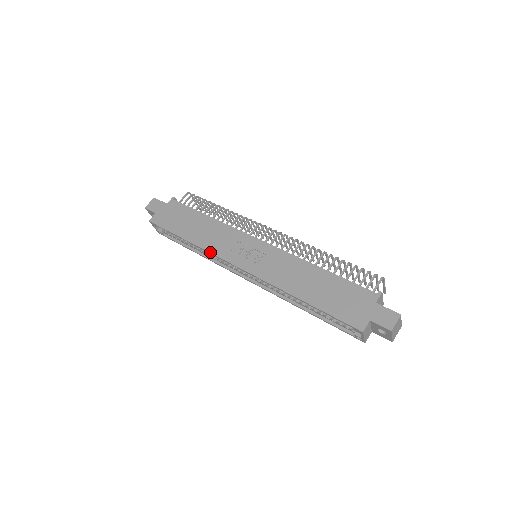
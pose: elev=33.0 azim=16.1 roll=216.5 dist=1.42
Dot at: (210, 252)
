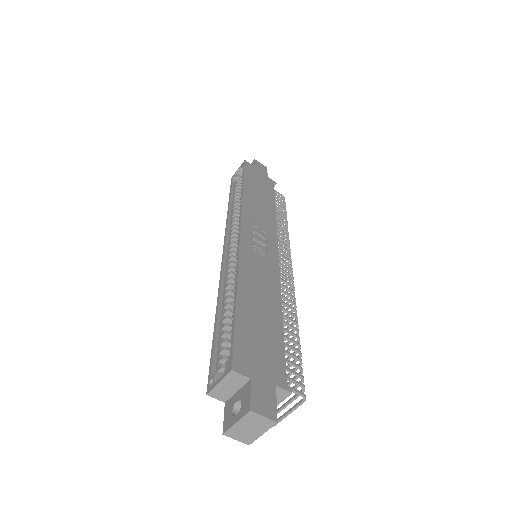
Dot at: (243, 206)
